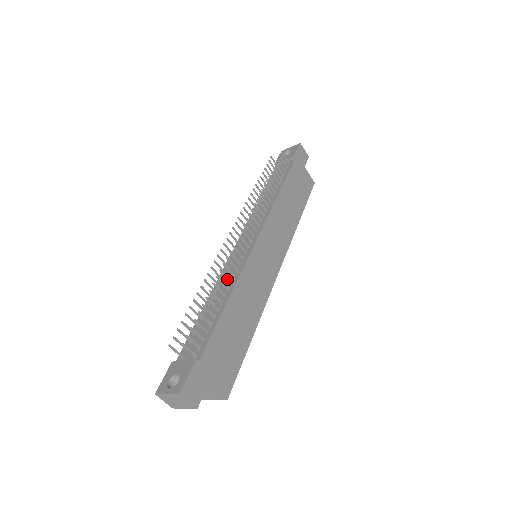
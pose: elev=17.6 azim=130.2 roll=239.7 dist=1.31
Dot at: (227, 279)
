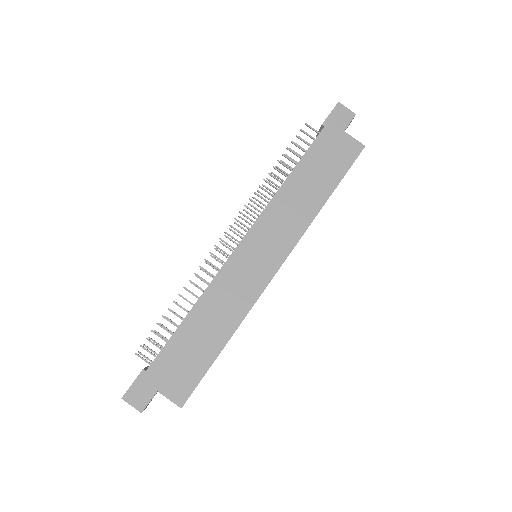
Dot at: (199, 288)
